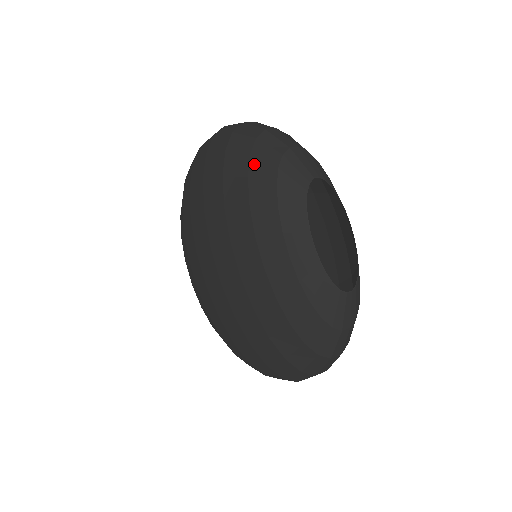
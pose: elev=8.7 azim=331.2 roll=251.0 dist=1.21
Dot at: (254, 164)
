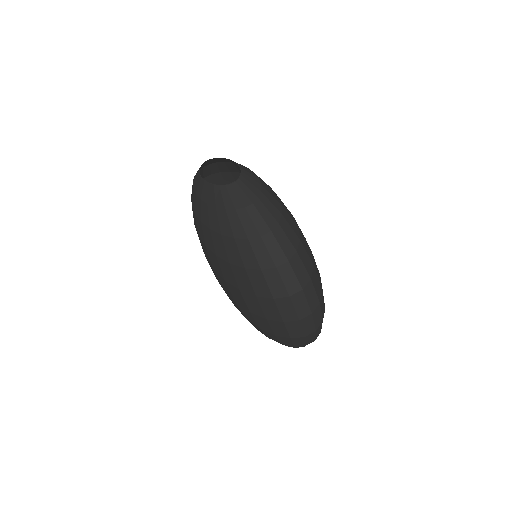
Dot at: occluded
